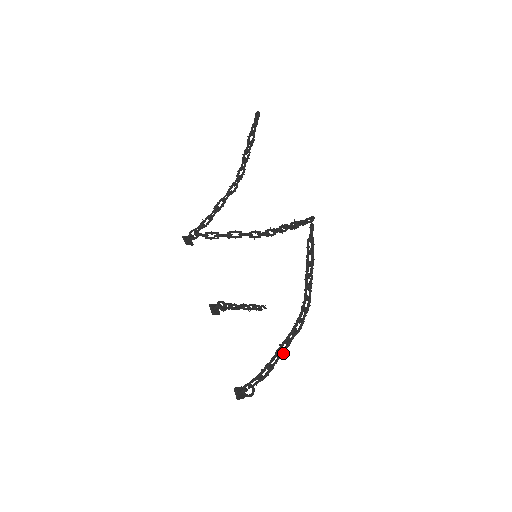
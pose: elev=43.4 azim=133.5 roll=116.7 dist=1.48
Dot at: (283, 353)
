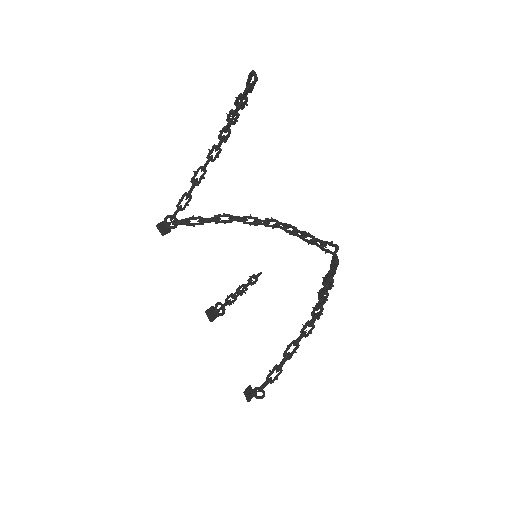
Dot at: occluded
